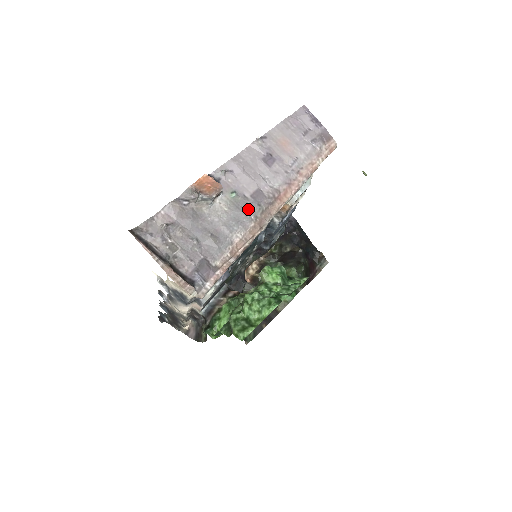
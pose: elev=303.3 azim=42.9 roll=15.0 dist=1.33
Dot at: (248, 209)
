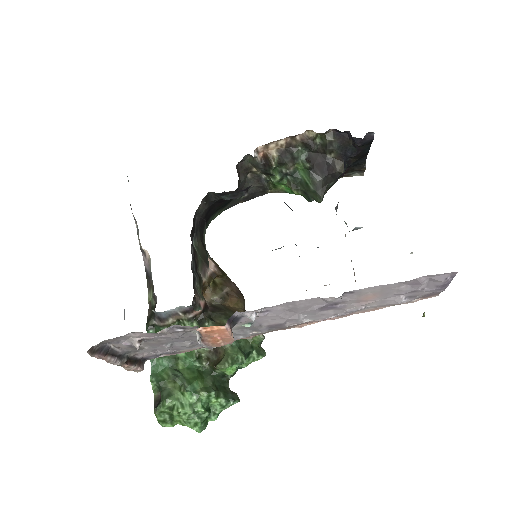
Dot at: (253, 331)
